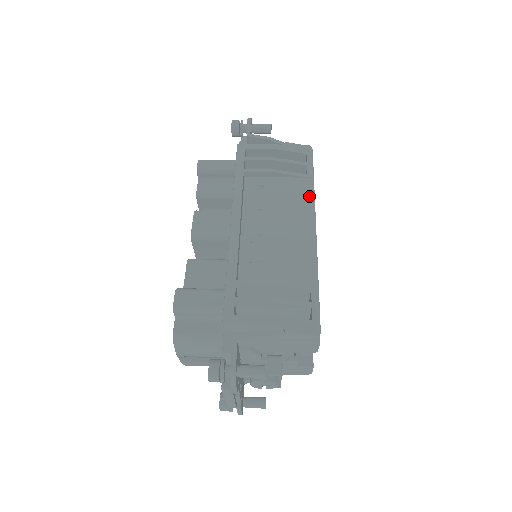
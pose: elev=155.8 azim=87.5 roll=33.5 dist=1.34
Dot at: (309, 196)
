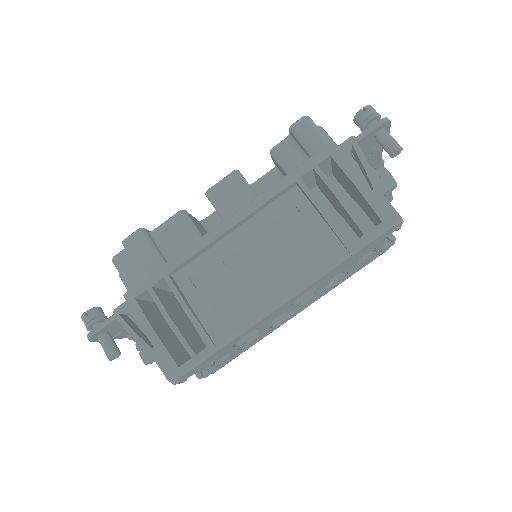
Dot at: (320, 268)
